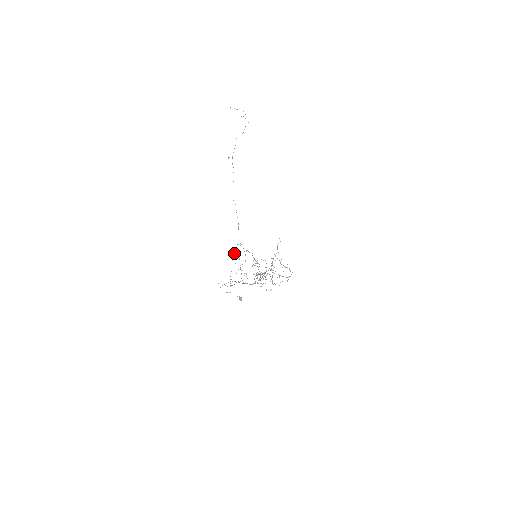
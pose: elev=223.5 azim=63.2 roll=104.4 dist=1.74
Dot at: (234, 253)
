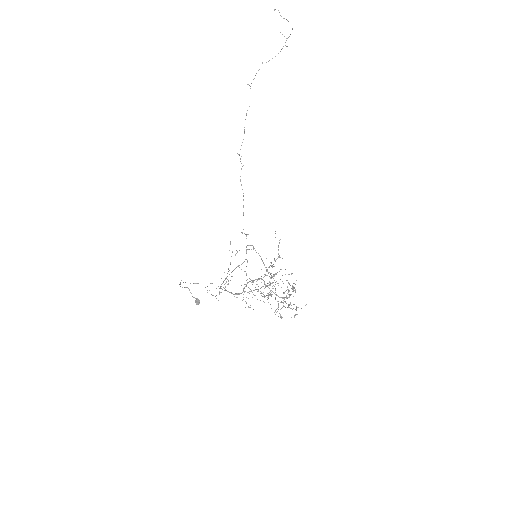
Dot at: occluded
